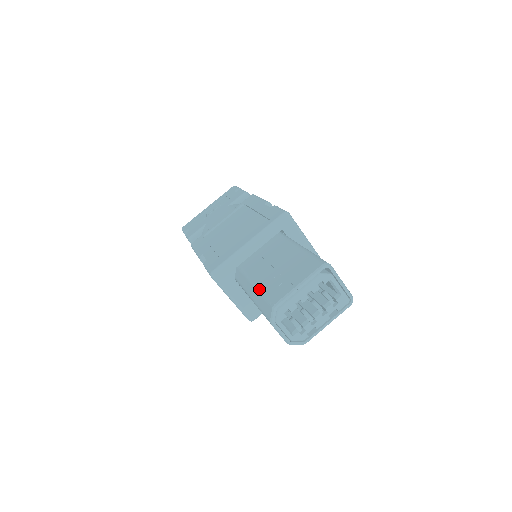
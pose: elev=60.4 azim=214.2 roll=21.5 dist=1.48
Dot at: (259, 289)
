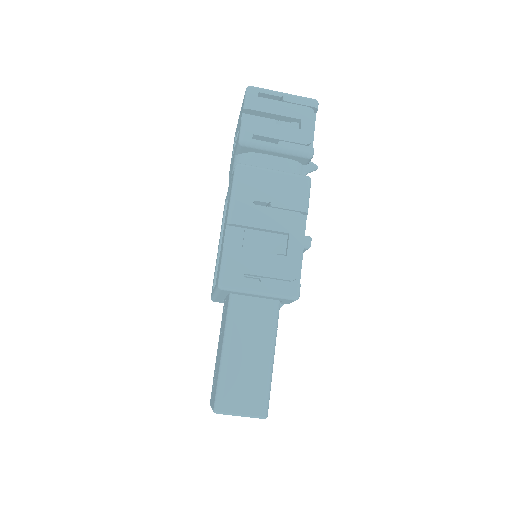
Dot at: occluded
